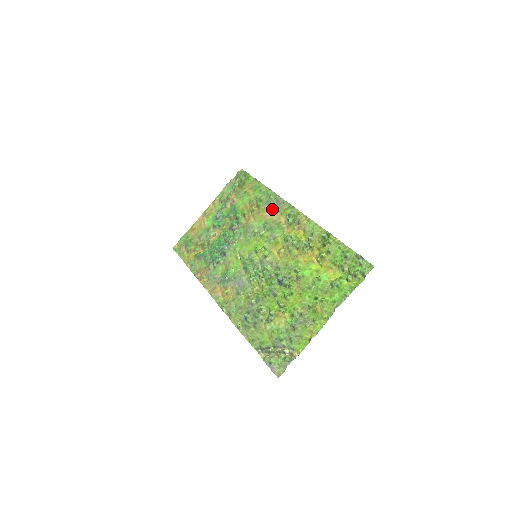
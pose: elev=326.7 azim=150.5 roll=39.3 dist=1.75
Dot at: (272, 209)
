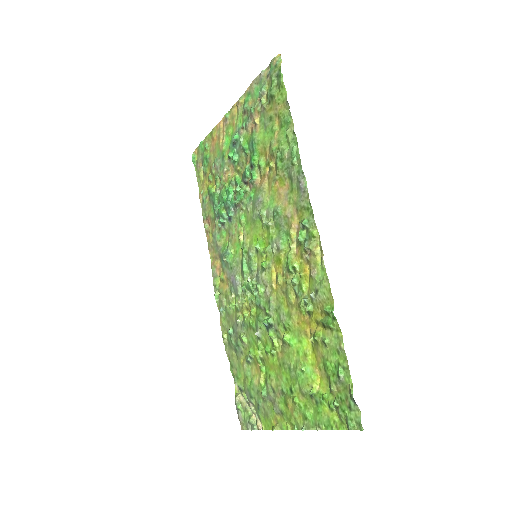
Dot at: (290, 189)
